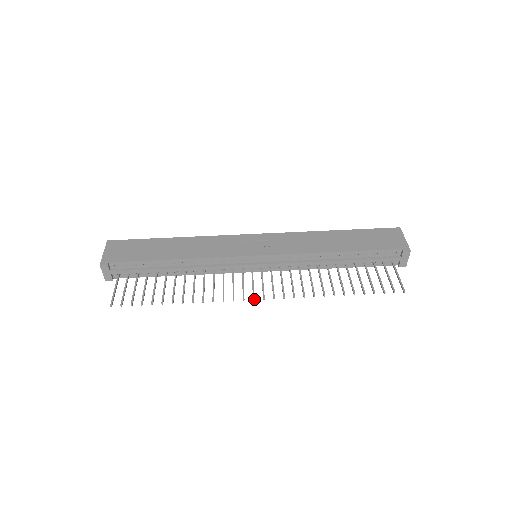
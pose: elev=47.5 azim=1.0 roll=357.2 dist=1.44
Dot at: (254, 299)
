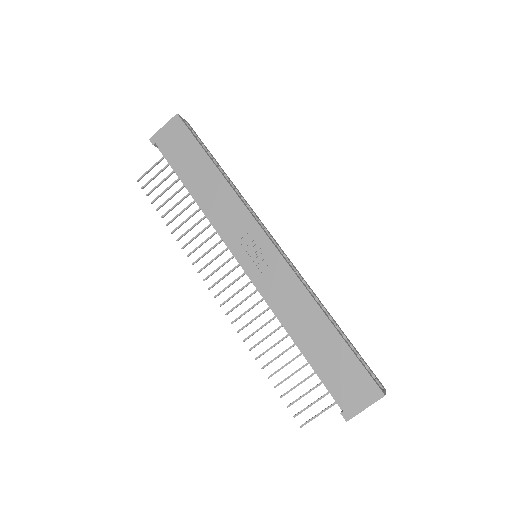
Dot at: (209, 289)
